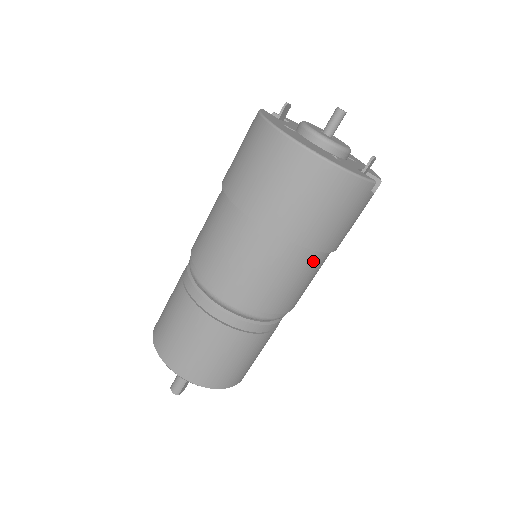
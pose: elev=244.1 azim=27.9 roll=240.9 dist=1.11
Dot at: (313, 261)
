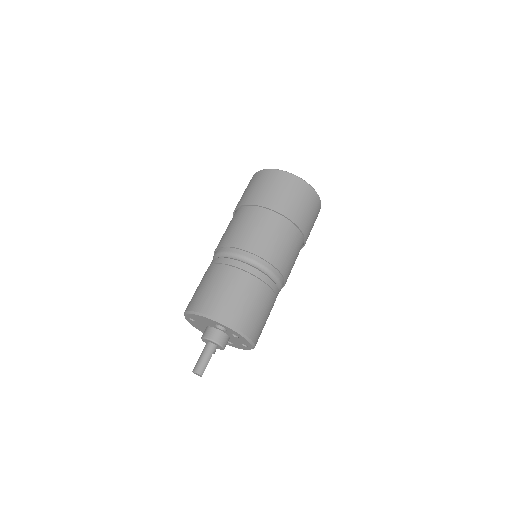
Dot at: (300, 246)
